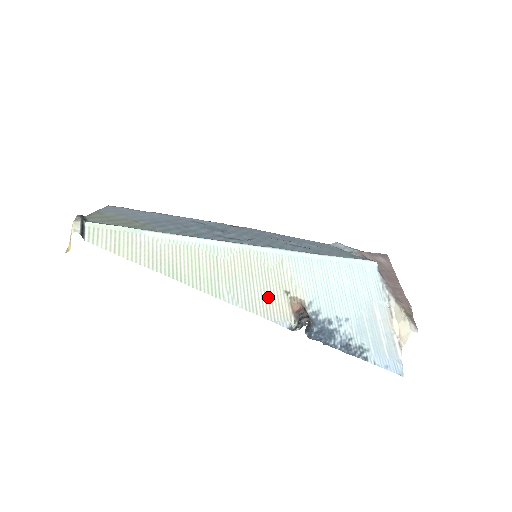
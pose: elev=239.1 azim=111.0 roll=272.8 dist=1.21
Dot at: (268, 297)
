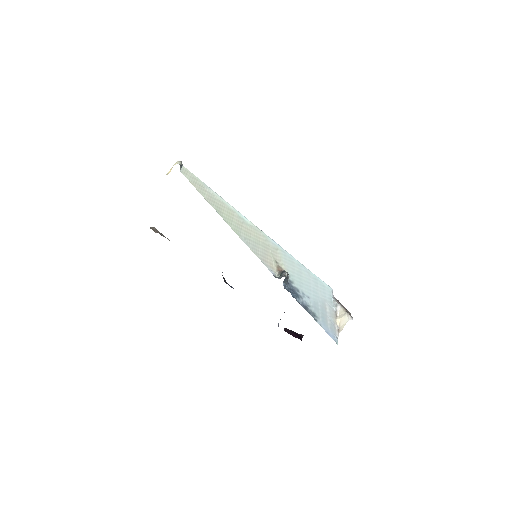
Dot at: (266, 256)
